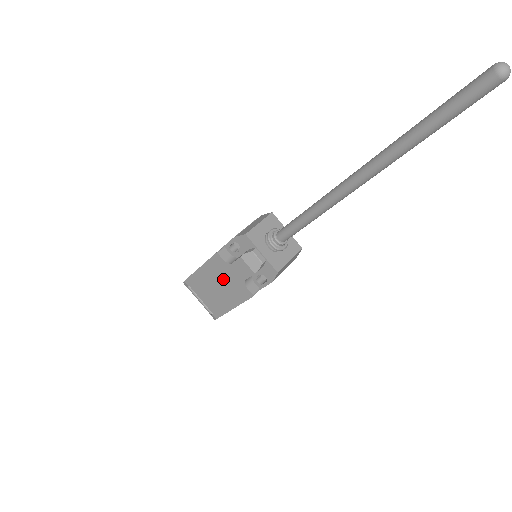
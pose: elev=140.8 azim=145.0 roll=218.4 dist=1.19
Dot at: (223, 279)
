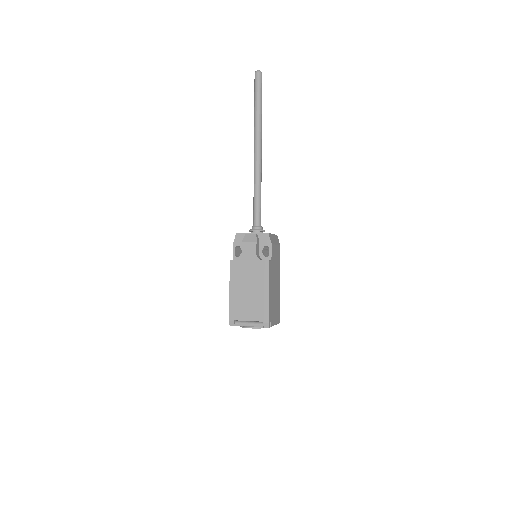
Dot at: (246, 276)
